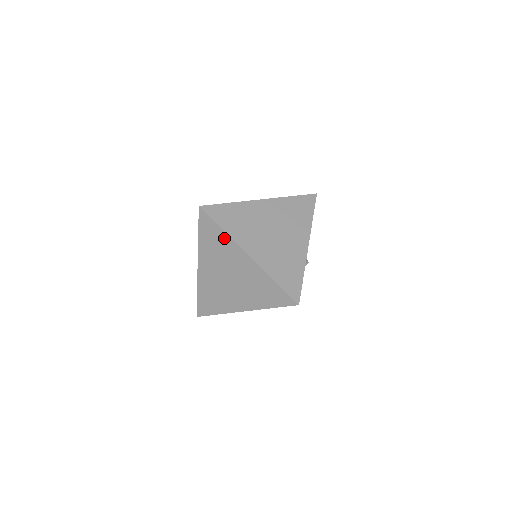
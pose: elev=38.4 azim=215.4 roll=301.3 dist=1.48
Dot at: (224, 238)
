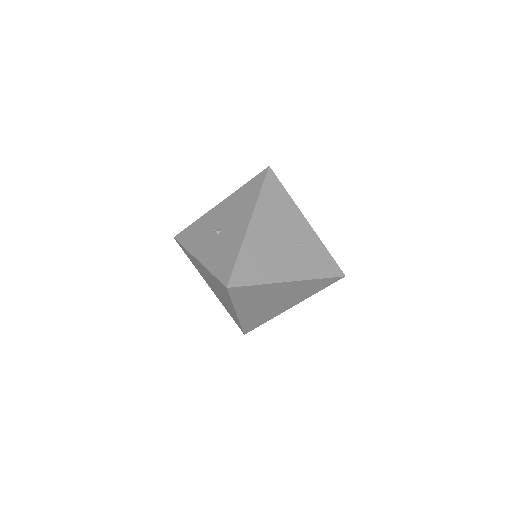
Dot at: (229, 299)
